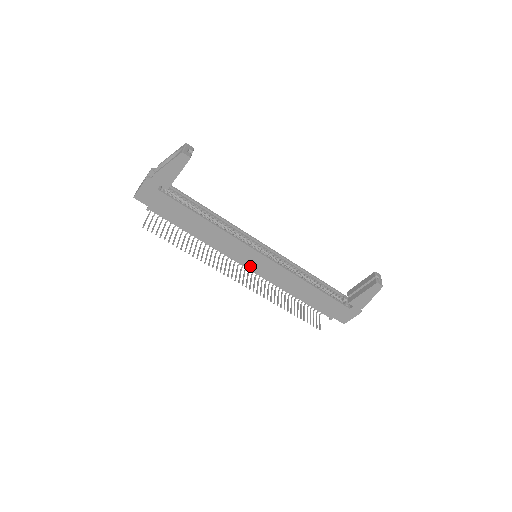
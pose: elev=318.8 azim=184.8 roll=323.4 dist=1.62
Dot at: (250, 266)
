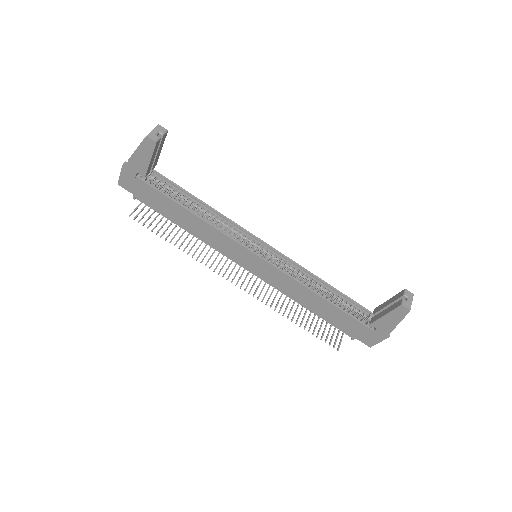
Dot at: (248, 267)
